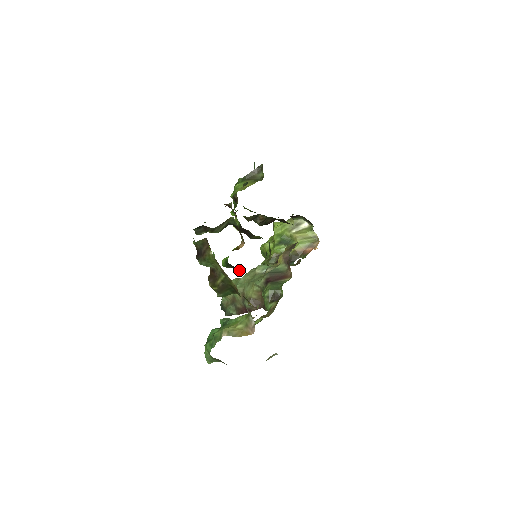
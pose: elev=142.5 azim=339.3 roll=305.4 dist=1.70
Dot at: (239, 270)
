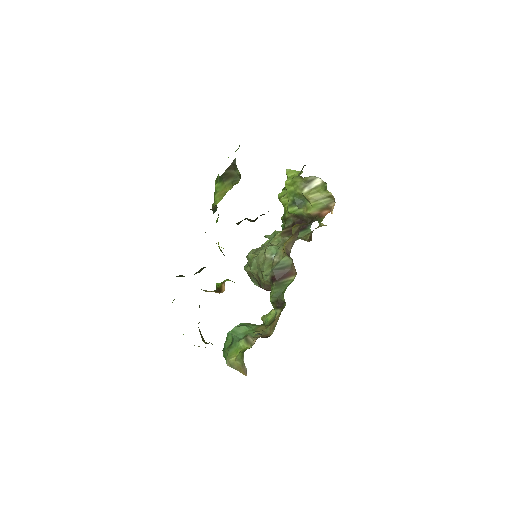
Dot at: occluded
